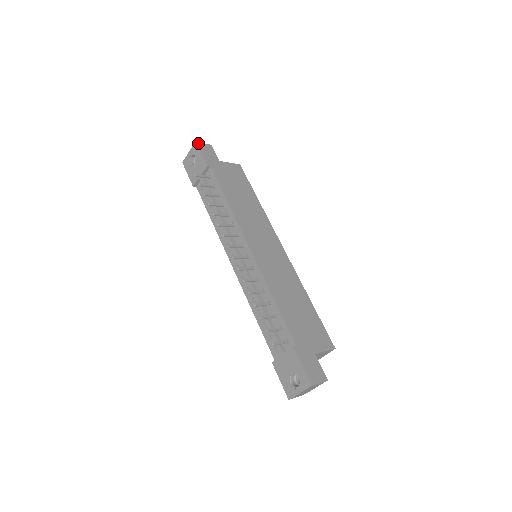
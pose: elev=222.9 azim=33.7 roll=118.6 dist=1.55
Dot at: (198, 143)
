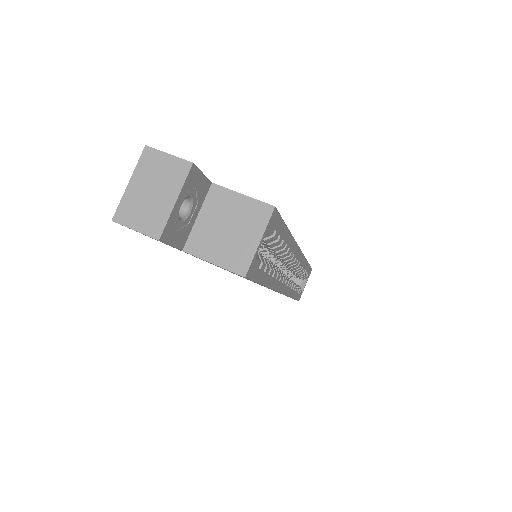
Dot at: occluded
